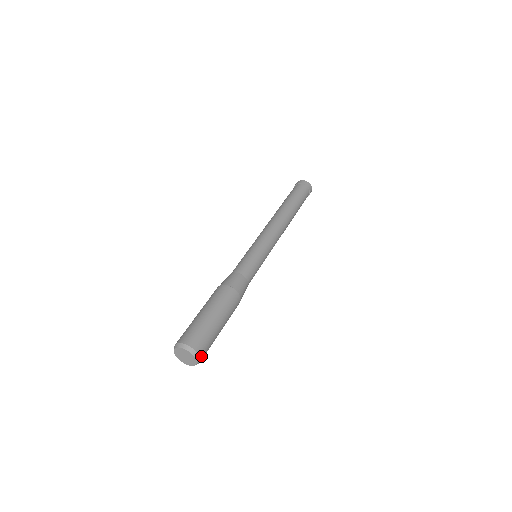
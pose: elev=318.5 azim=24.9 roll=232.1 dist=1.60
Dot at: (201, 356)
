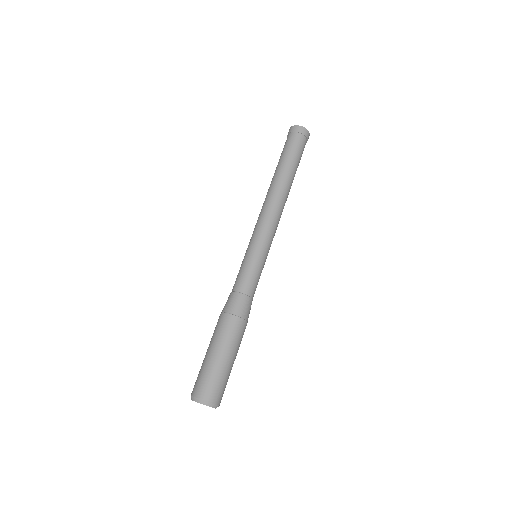
Dot at: occluded
